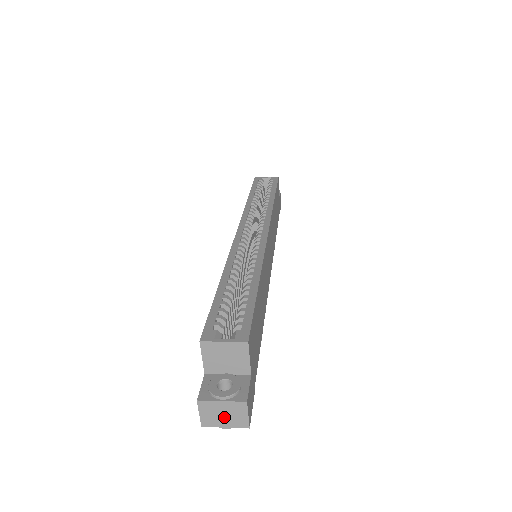
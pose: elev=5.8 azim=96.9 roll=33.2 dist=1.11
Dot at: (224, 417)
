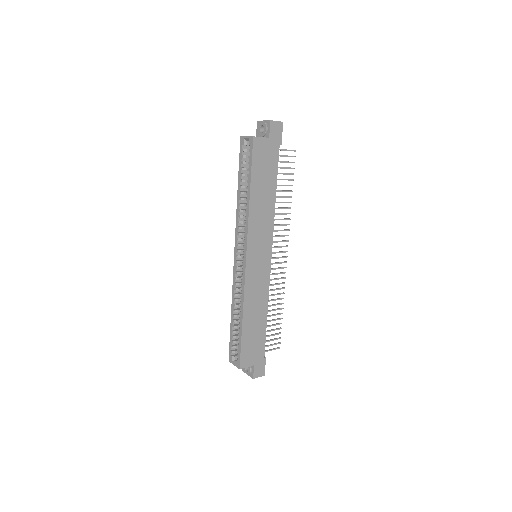
Dot at: occluded
